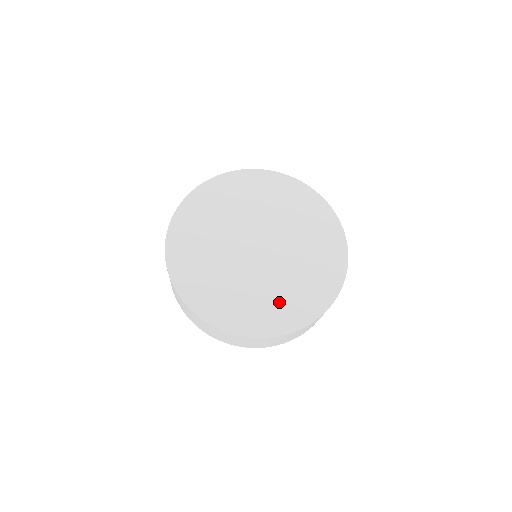
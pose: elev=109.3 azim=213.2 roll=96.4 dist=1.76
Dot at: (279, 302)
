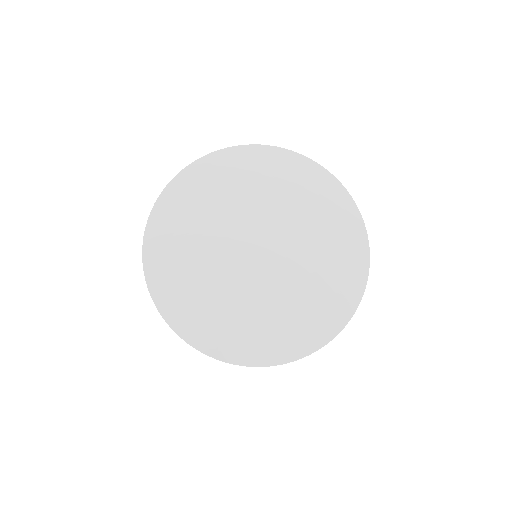
Dot at: (328, 275)
